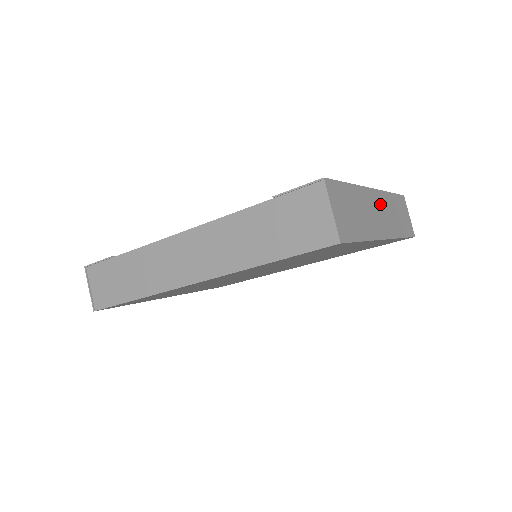
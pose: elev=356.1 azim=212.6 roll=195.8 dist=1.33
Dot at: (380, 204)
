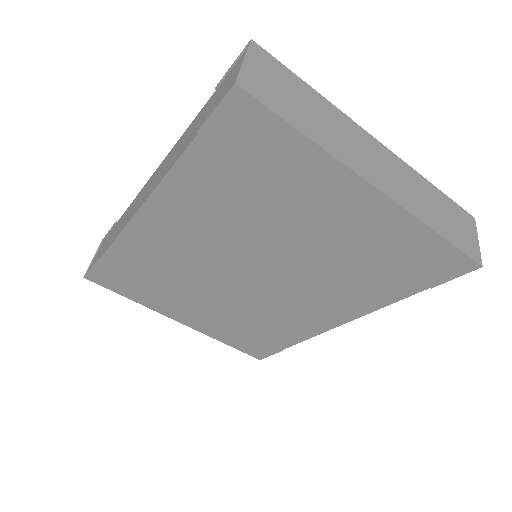
Dot at: (388, 162)
